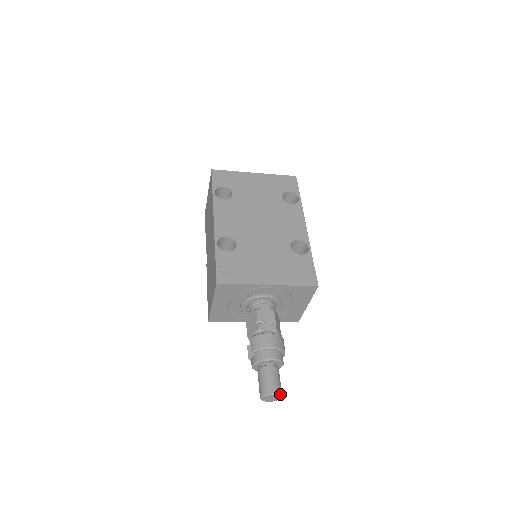
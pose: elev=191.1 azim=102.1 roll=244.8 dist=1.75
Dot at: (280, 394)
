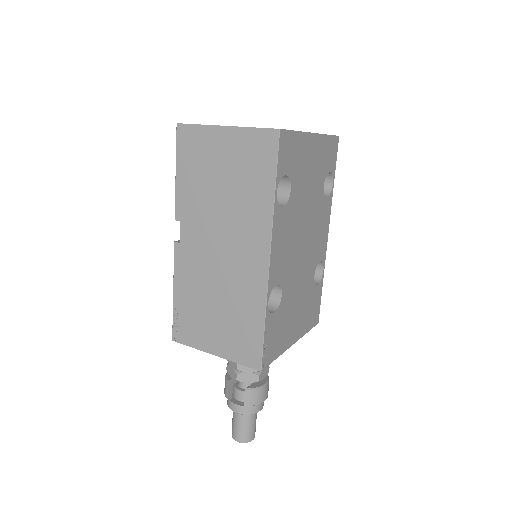
Dot at: occluded
